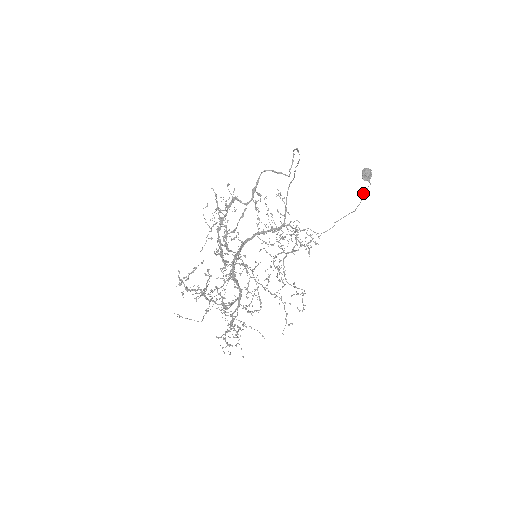
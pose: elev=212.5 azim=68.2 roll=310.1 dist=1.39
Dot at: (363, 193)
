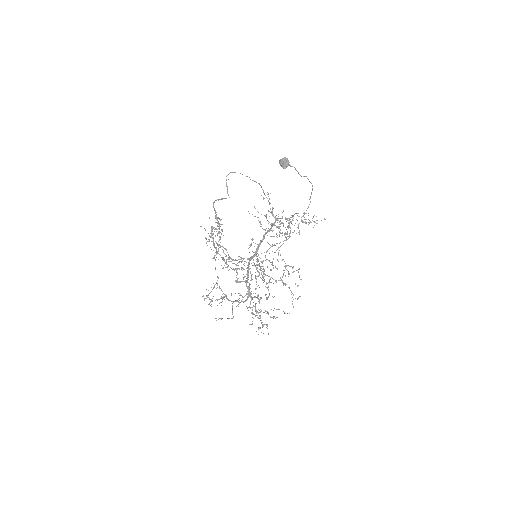
Dot at: (299, 174)
